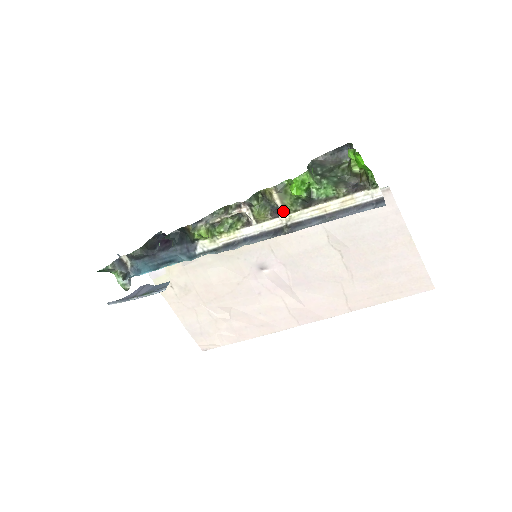
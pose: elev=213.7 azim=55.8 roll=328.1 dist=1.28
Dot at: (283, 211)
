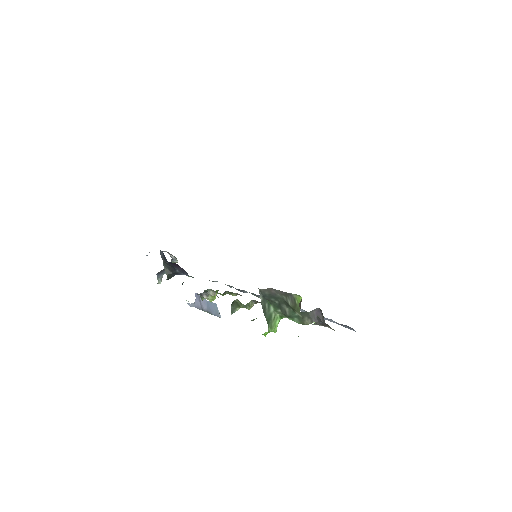
Dot at: occluded
